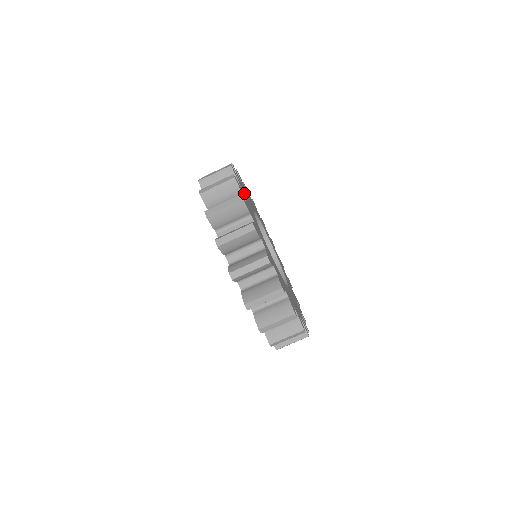
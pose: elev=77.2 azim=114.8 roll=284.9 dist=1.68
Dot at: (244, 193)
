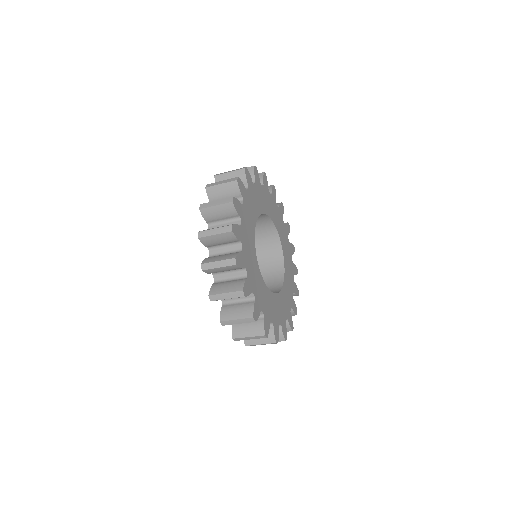
Dot at: (254, 283)
